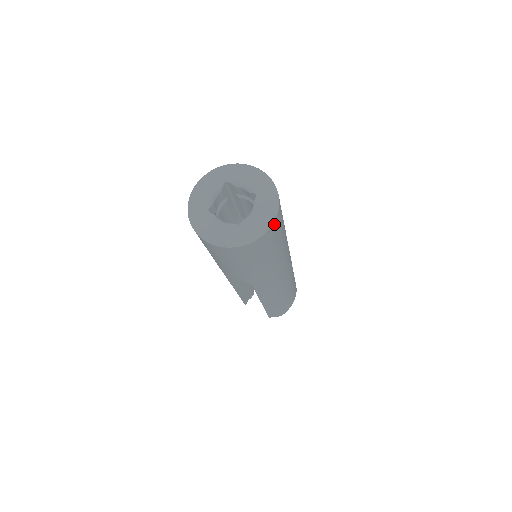
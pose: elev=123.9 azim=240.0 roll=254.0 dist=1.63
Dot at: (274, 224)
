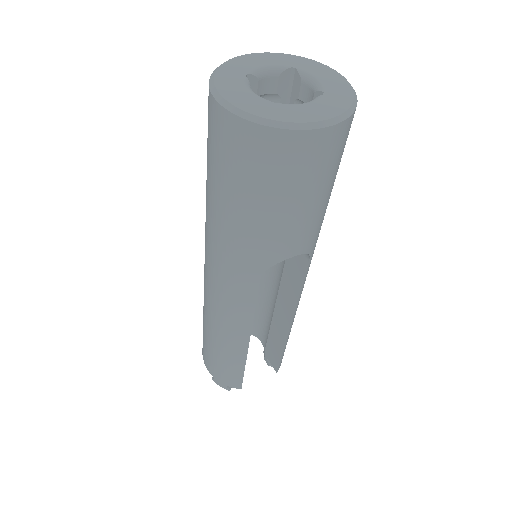
Dot at: occluded
